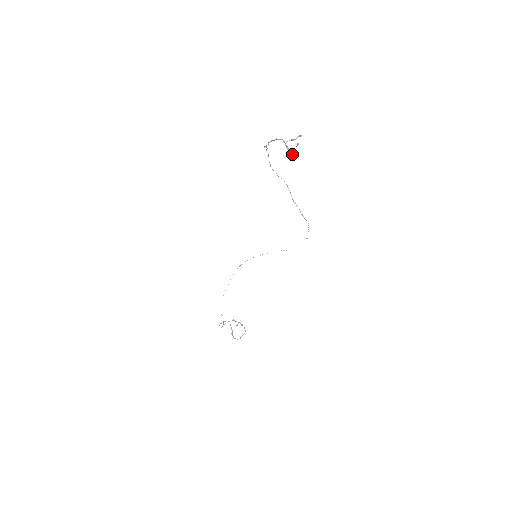
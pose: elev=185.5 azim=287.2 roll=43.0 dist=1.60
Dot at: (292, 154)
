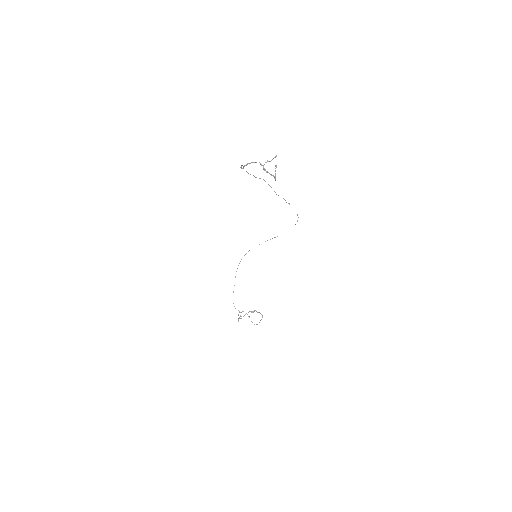
Dot at: (272, 175)
